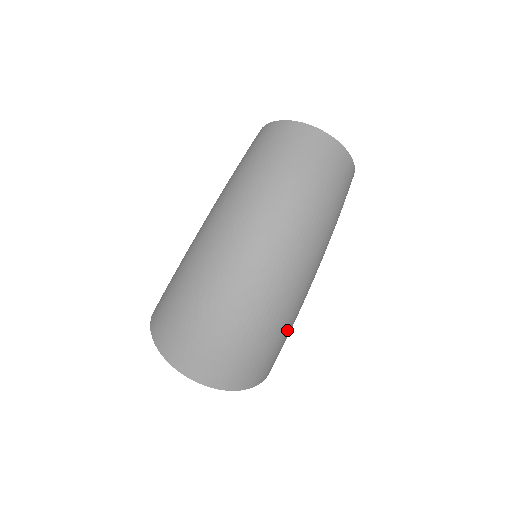
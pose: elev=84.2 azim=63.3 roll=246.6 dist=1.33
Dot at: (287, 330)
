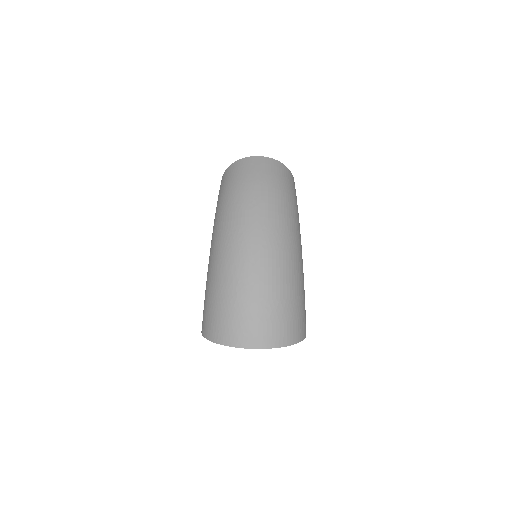
Dot at: (301, 288)
